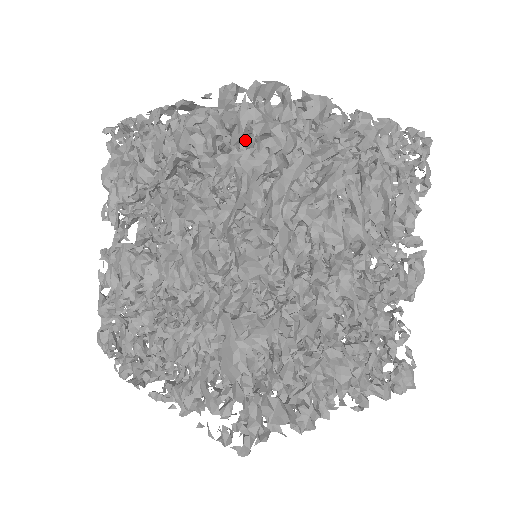
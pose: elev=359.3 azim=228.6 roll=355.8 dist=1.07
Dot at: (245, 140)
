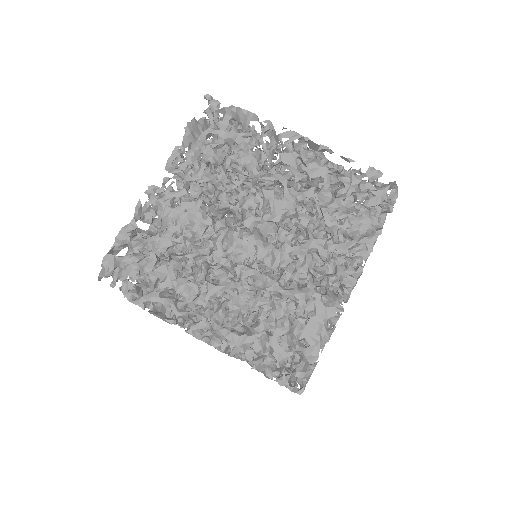
Dot at: occluded
